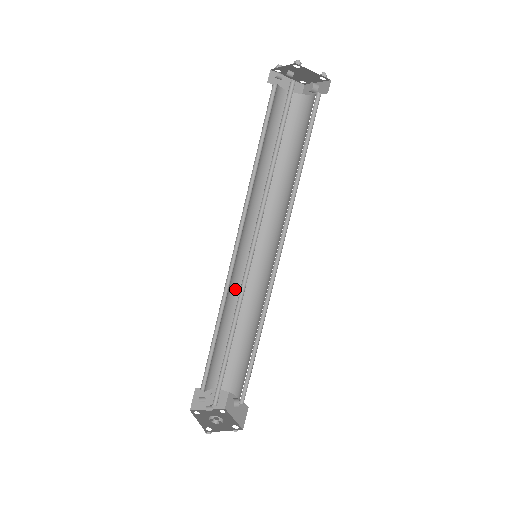
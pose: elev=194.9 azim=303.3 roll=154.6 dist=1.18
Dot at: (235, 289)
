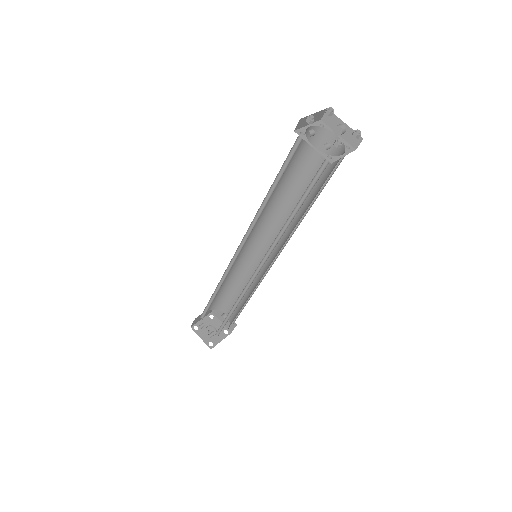
Dot at: occluded
